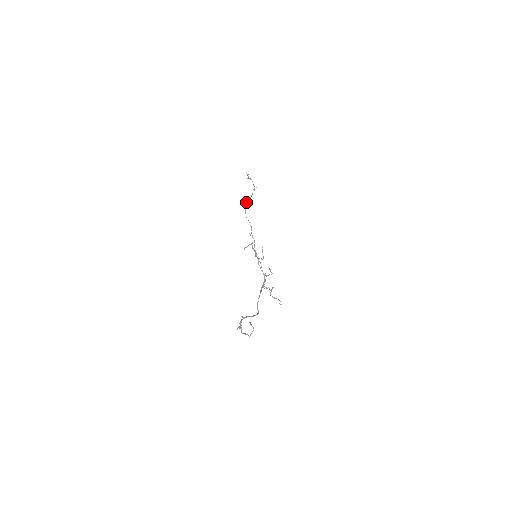
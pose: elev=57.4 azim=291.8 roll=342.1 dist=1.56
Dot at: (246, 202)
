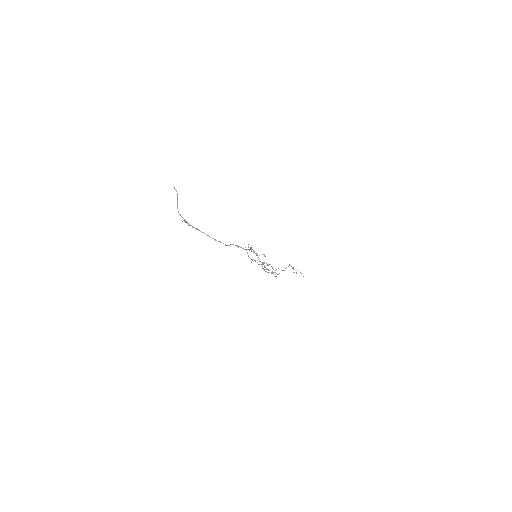
Dot at: (278, 268)
